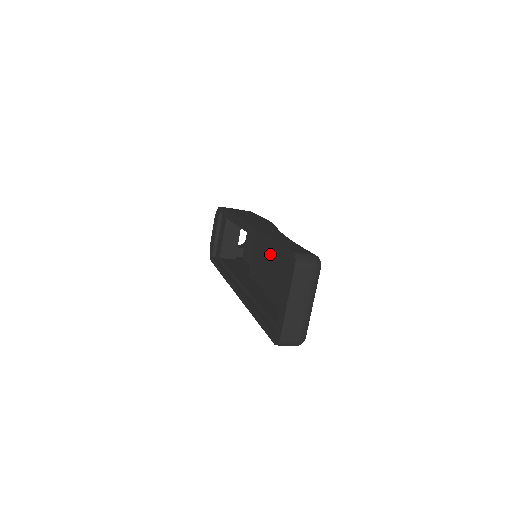
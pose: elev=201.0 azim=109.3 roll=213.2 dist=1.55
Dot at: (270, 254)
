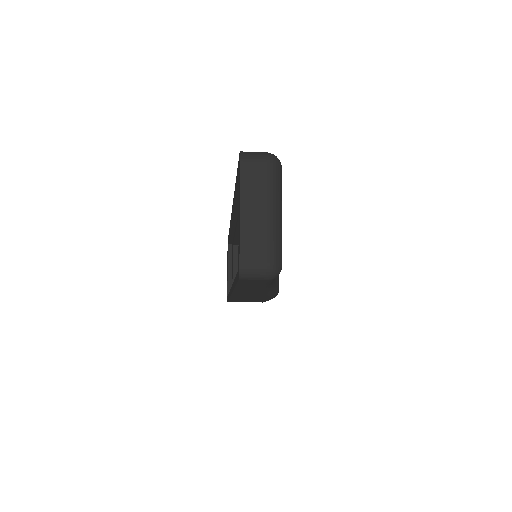
Dot at: occluded
